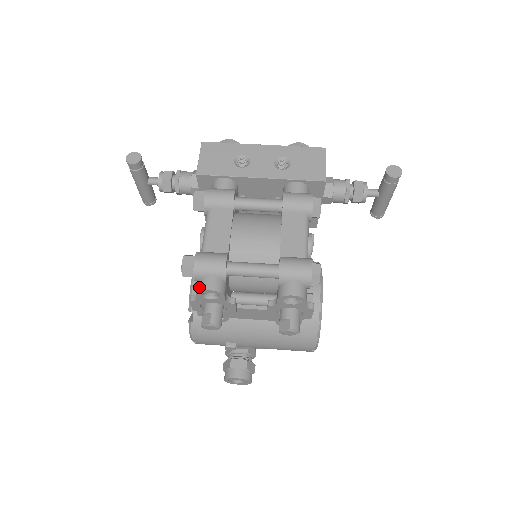
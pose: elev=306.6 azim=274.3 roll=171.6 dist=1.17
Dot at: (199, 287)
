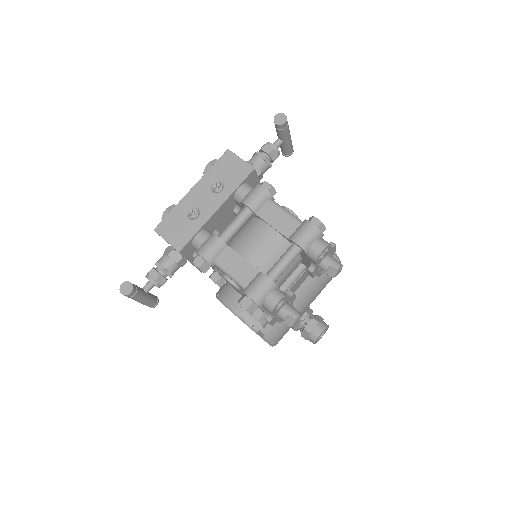
Dot at: (270, 308)
